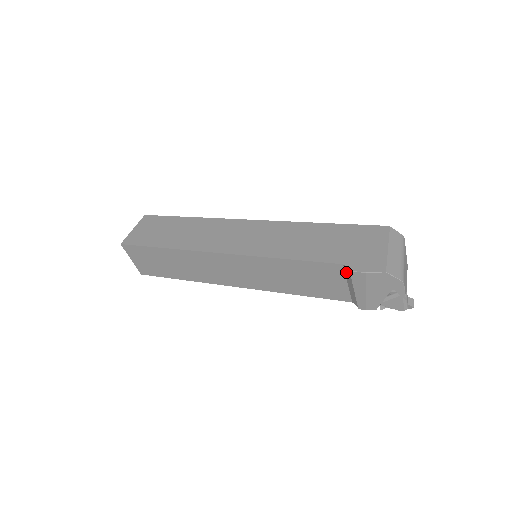
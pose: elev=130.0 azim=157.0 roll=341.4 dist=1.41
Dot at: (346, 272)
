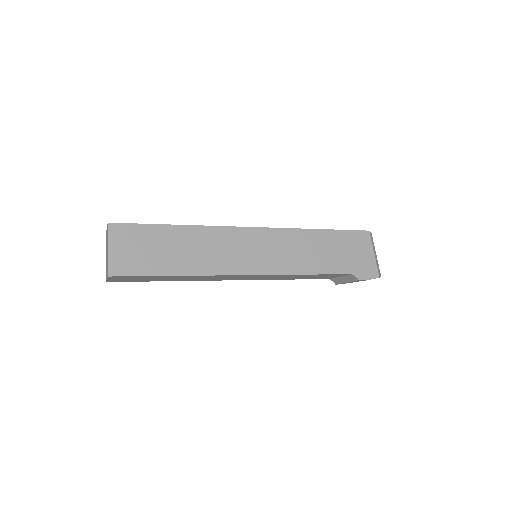
Dot at: (349, 276)
